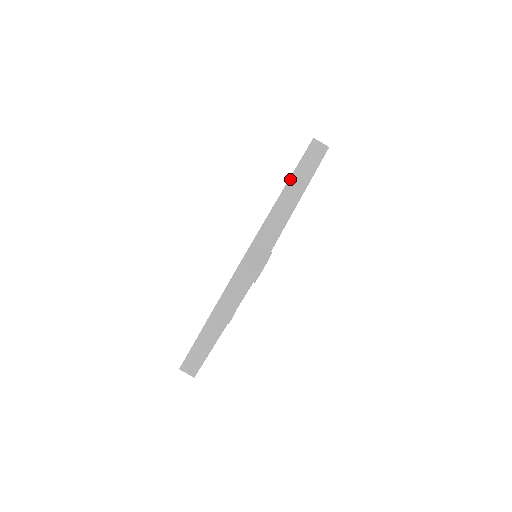
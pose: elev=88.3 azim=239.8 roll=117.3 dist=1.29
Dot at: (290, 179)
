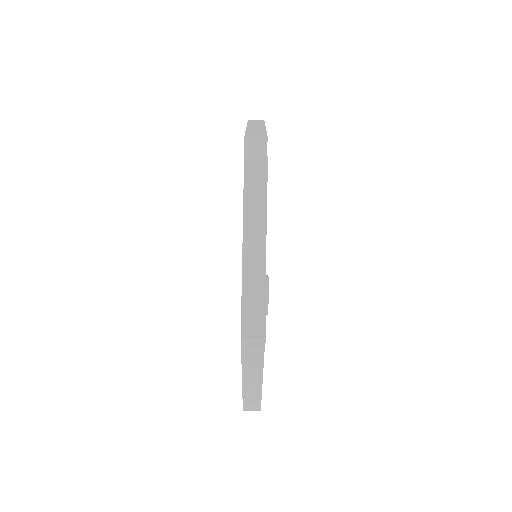
Dot at: (244, 207)
